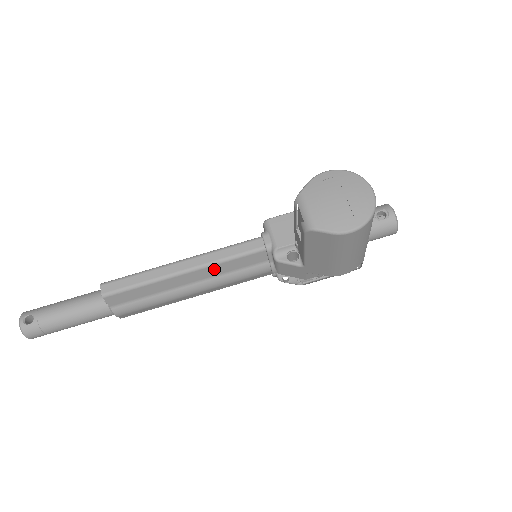
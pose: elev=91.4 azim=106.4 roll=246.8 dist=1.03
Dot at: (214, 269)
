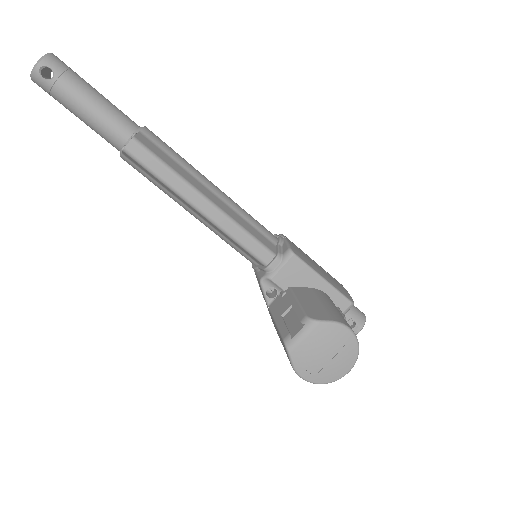
Dot at: (221, 231)
